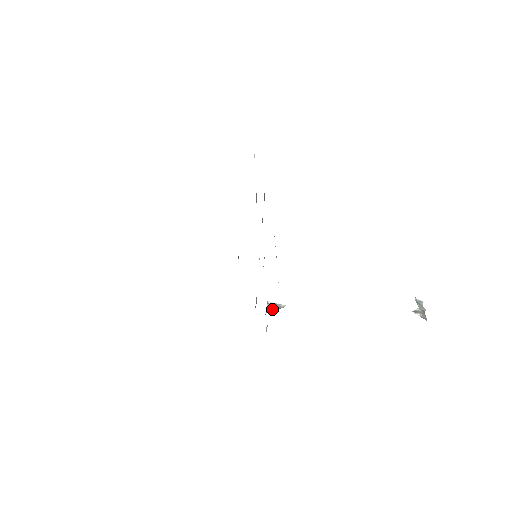
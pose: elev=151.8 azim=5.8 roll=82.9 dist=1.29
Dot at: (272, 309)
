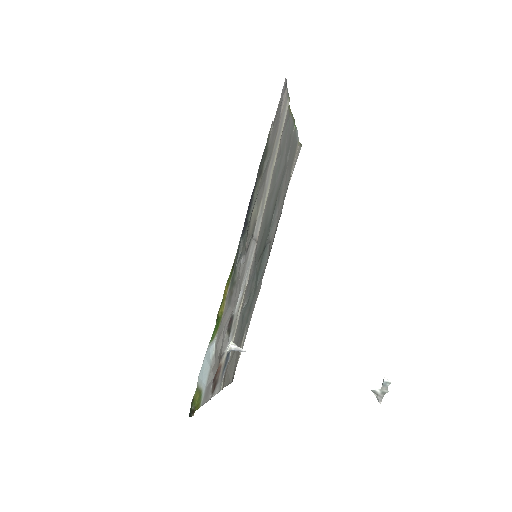
Dot at: (235, 349)
